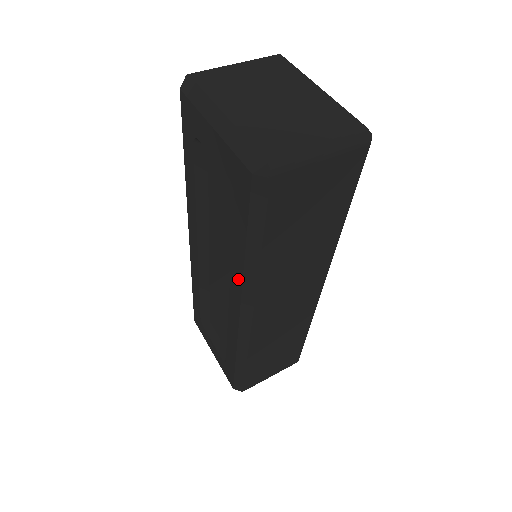
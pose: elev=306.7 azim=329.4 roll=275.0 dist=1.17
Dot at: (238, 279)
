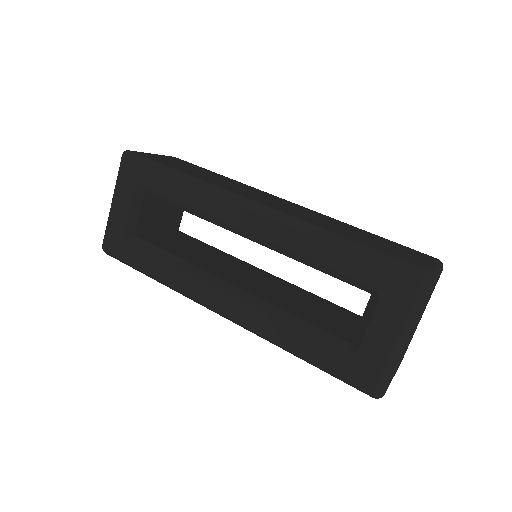
Dot at: (260, 325)
